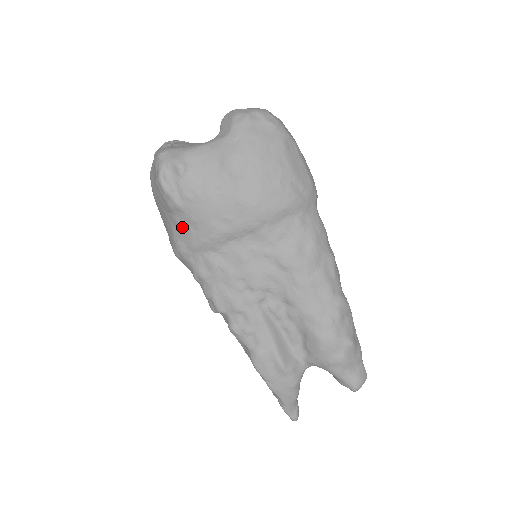
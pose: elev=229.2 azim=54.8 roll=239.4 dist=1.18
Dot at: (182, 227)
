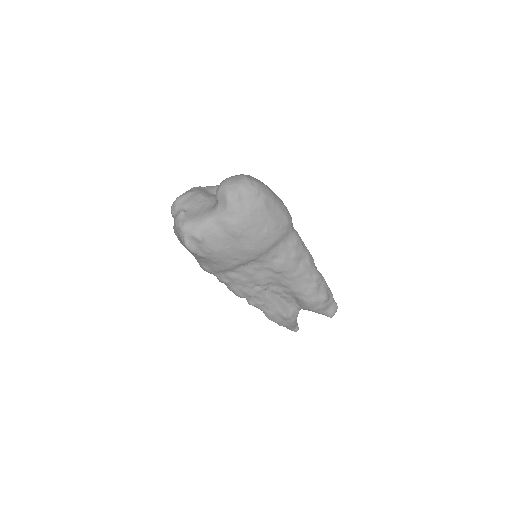
Dot at: (206, 262)
